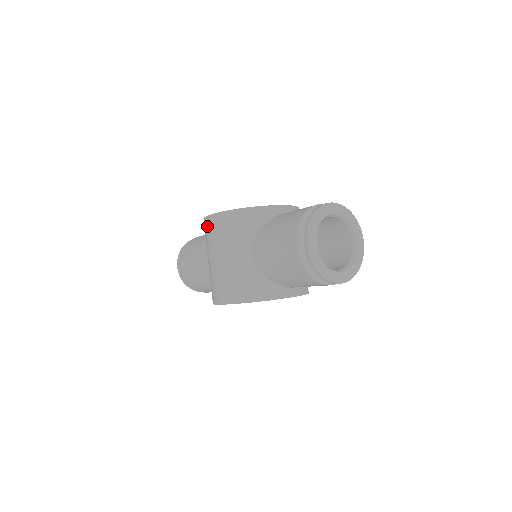
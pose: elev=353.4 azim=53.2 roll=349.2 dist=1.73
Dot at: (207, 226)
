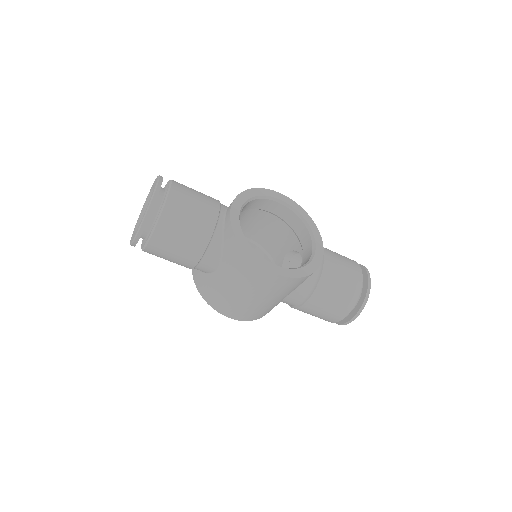
Dot at: (261, 275)
